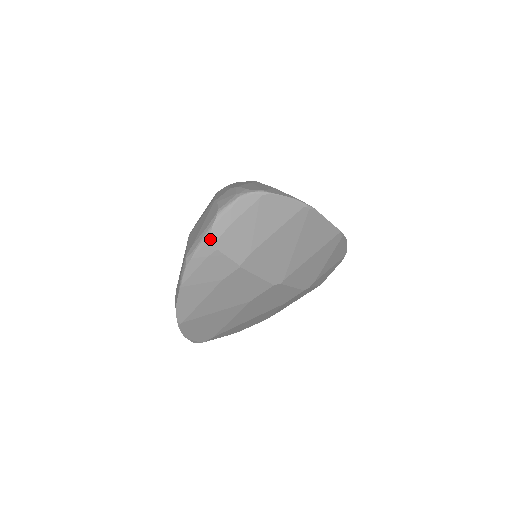
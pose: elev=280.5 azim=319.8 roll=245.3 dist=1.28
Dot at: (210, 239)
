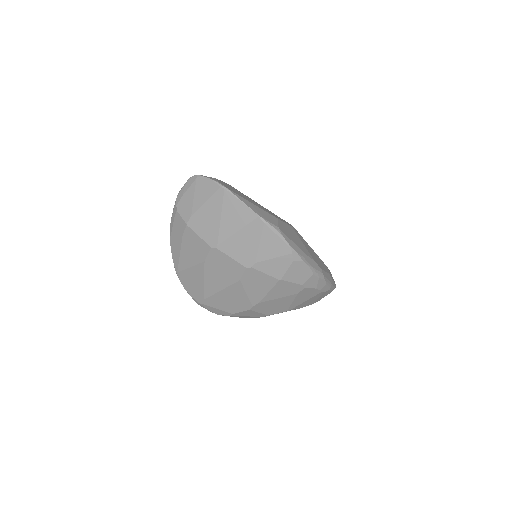
Dot at: (175, 204)
